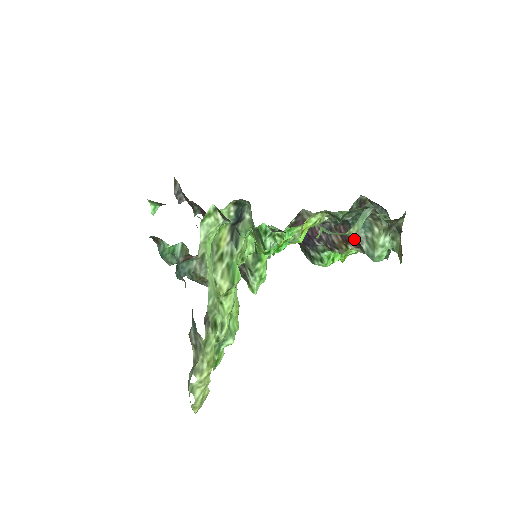
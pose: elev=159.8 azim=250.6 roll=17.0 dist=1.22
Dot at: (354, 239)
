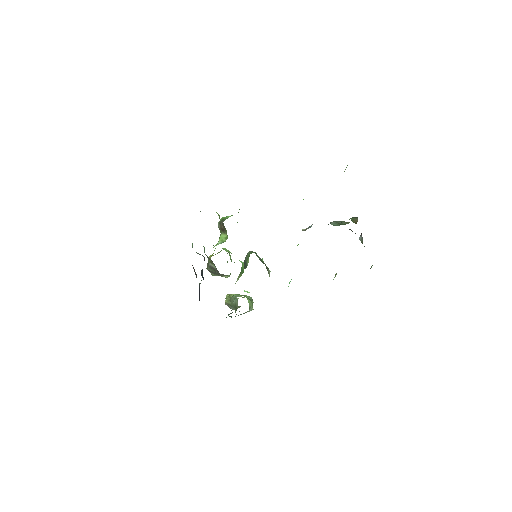
Dot at: occluded
